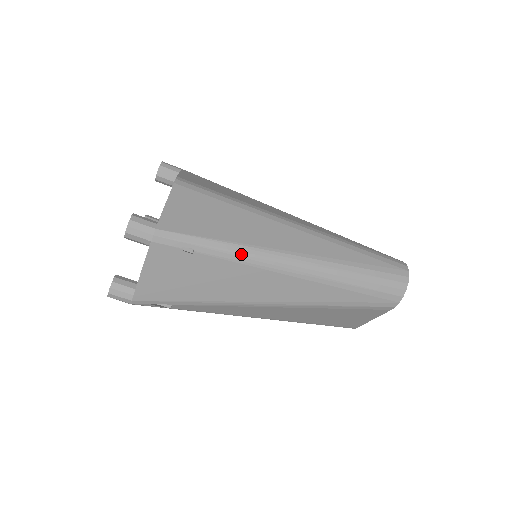
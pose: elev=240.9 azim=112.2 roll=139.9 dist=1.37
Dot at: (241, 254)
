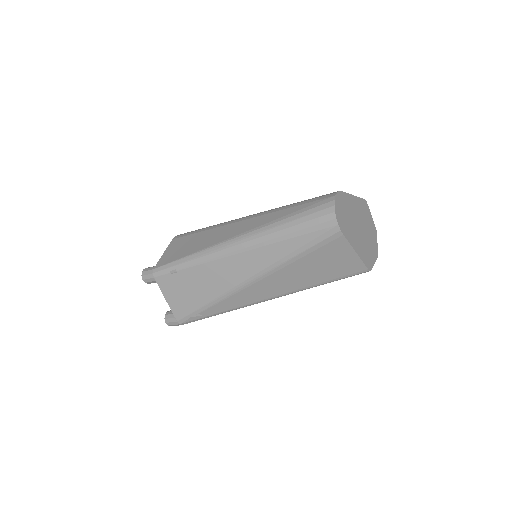
Dot at: (201, 257)
